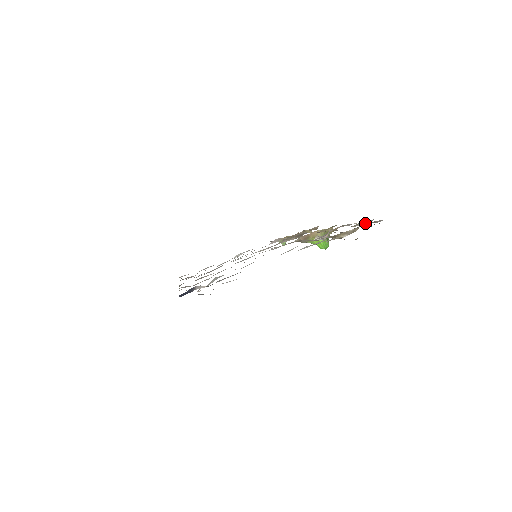
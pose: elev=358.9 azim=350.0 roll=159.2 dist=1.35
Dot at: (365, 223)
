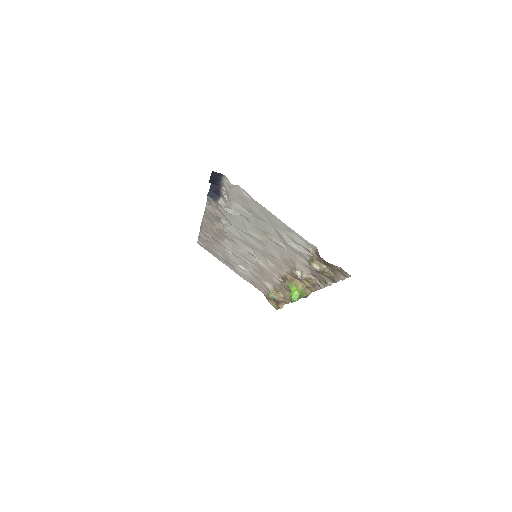
Dot at: (335, 275)
